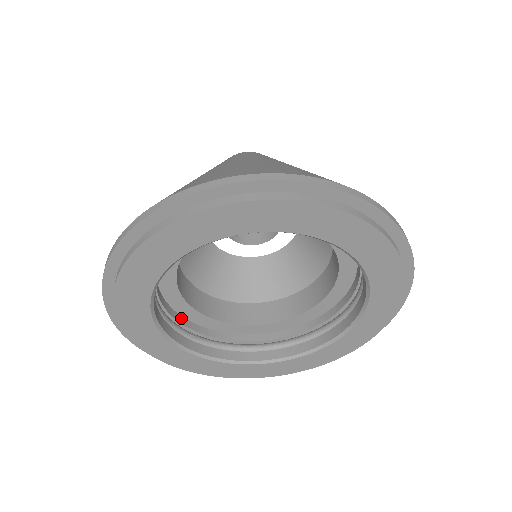
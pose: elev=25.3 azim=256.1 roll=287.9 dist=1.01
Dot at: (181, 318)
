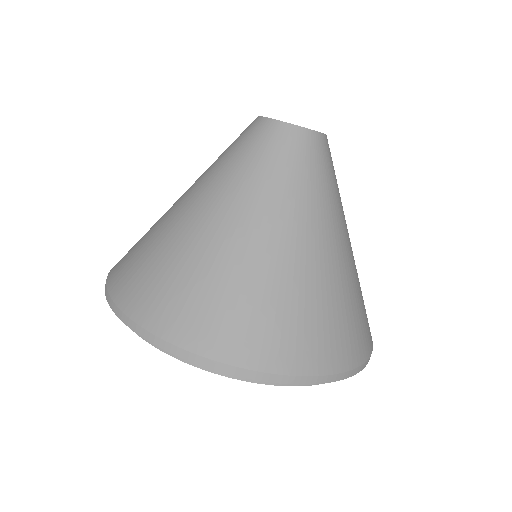
Dot at: occluded
